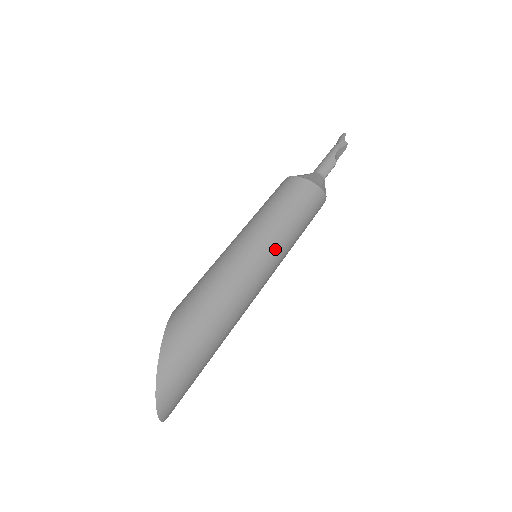
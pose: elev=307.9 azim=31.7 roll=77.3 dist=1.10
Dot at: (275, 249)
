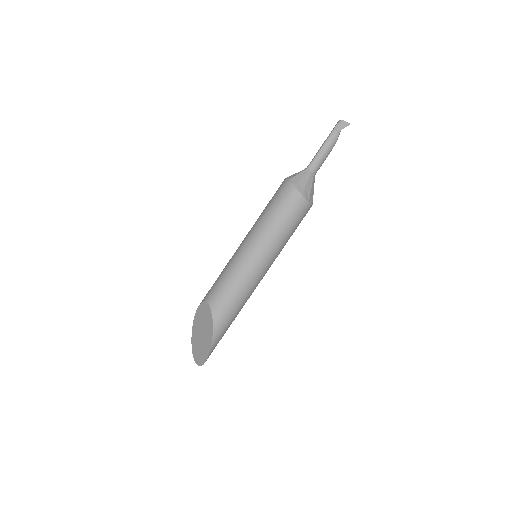
Dot at: occluded
